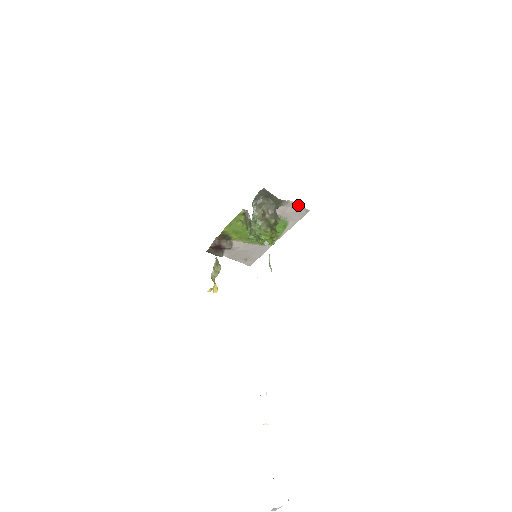
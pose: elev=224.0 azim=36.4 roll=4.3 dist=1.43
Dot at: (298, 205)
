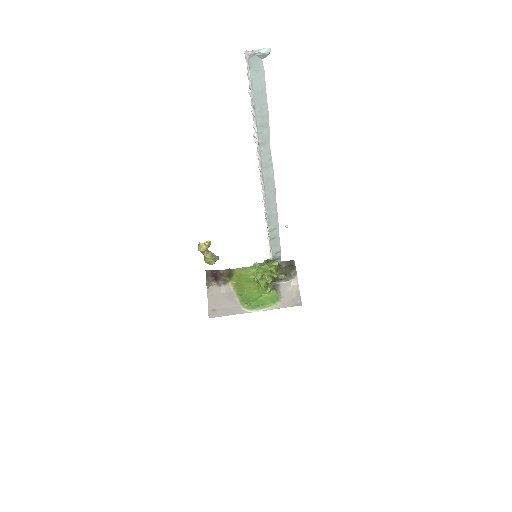
Dot at: (299, 294)
